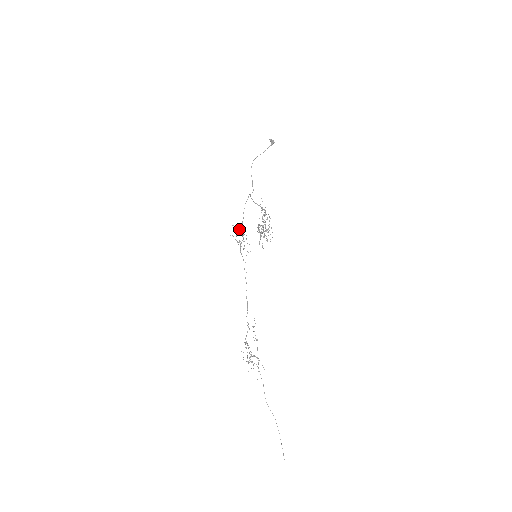
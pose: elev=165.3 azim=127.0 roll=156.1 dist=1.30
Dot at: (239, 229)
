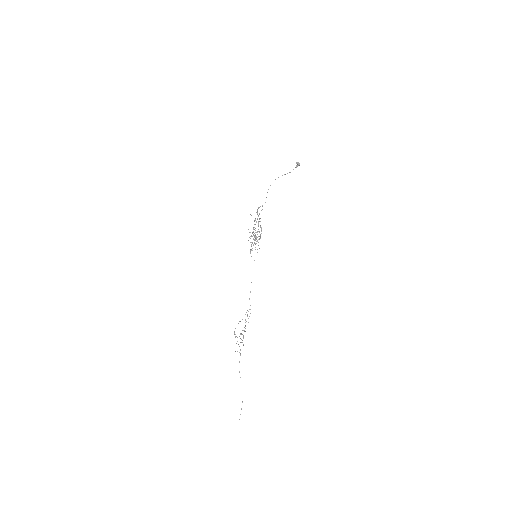
Dot at: occluded
